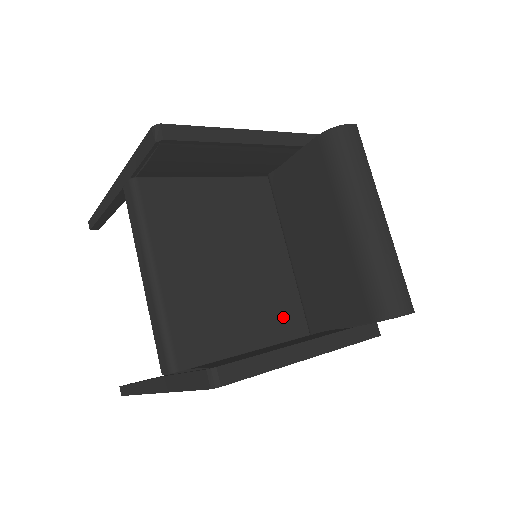
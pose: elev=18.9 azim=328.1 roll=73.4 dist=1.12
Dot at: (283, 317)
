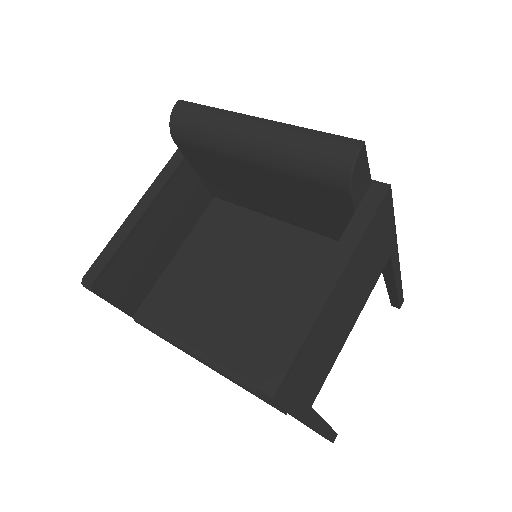
Dot at: occluded
